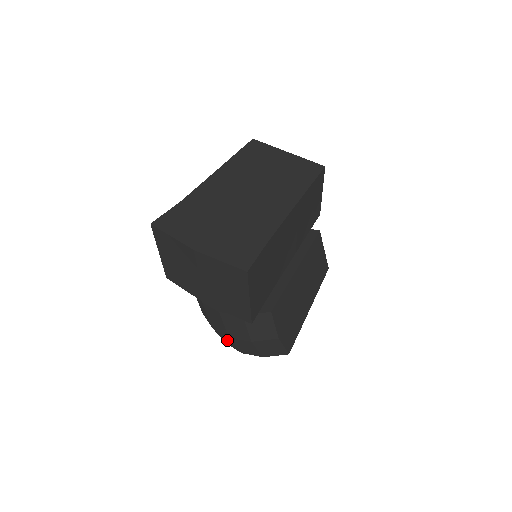
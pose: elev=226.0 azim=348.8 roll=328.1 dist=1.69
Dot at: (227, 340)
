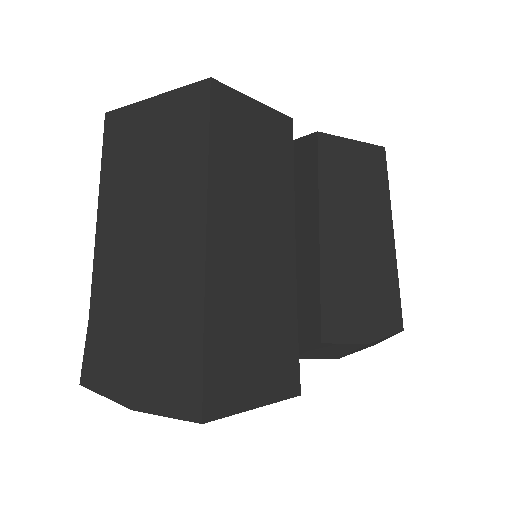
Dot at: occluded
